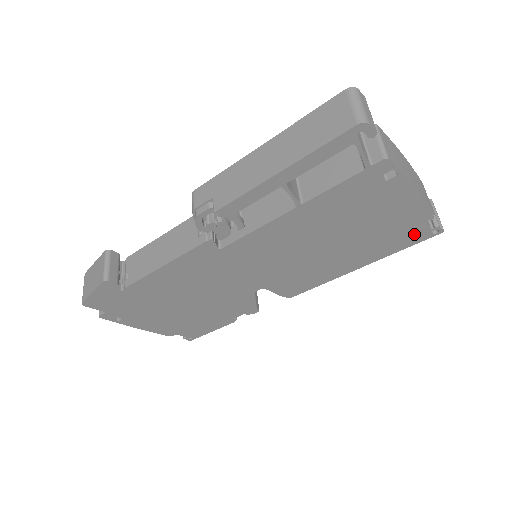
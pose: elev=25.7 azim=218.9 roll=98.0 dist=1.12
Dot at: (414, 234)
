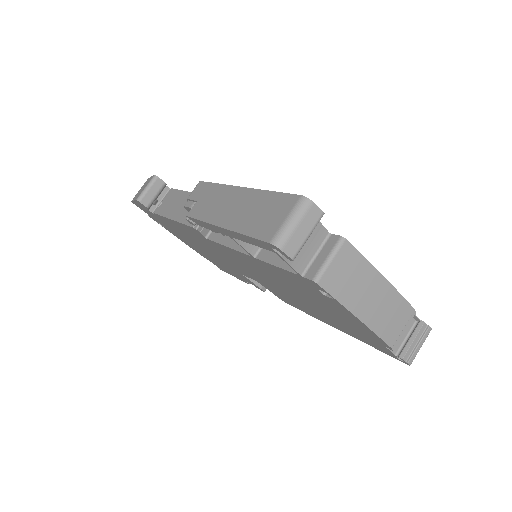
Dot at: (379, 346)
